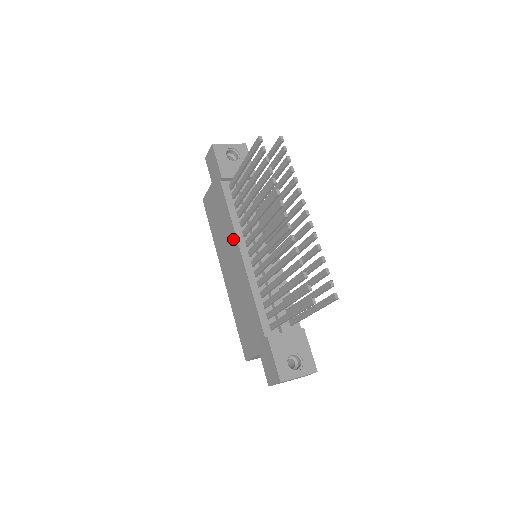
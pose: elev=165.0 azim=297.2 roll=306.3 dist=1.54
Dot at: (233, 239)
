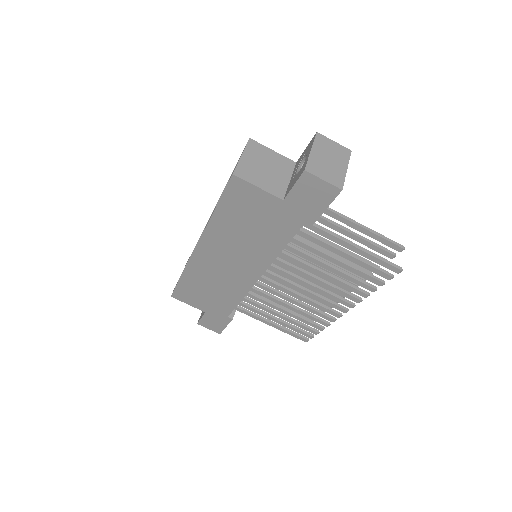
Dot at: (260, 263)
